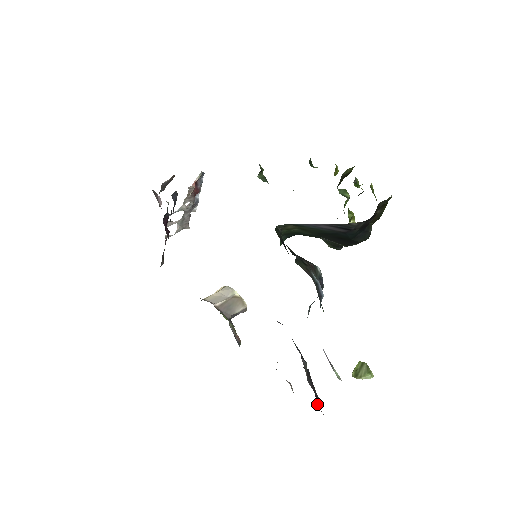
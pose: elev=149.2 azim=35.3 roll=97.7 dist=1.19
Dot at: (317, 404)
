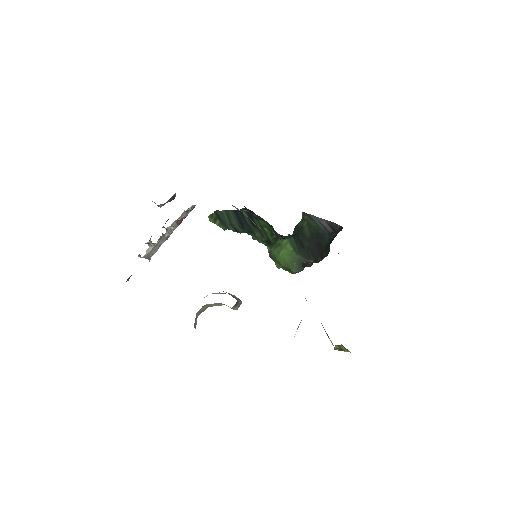
Dot at: occluded
